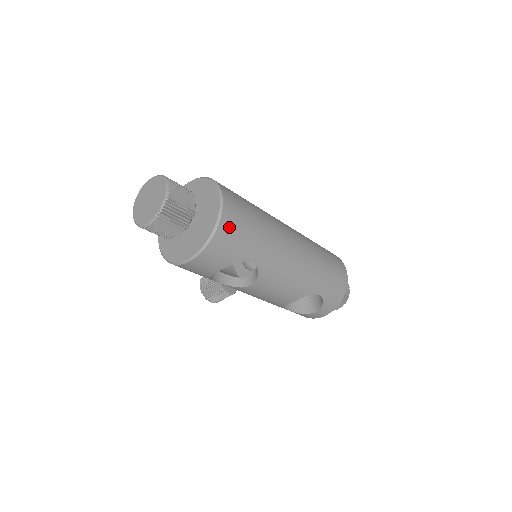
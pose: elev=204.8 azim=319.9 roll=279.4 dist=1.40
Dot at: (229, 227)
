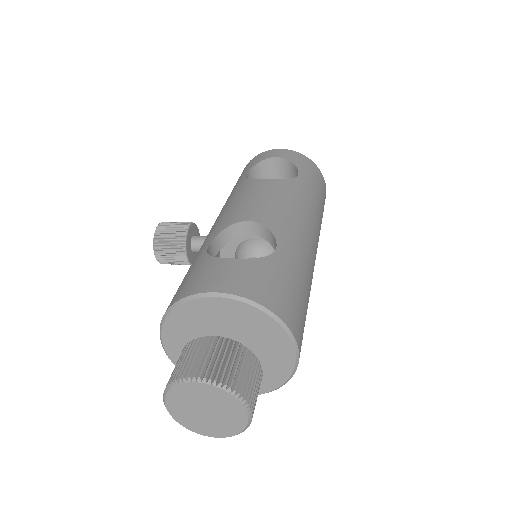
Dot at: occluded
